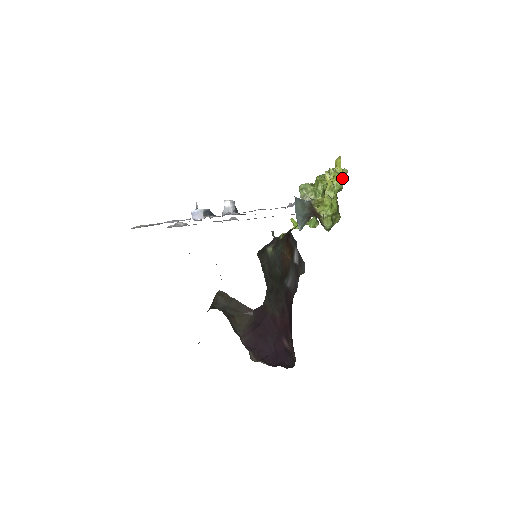
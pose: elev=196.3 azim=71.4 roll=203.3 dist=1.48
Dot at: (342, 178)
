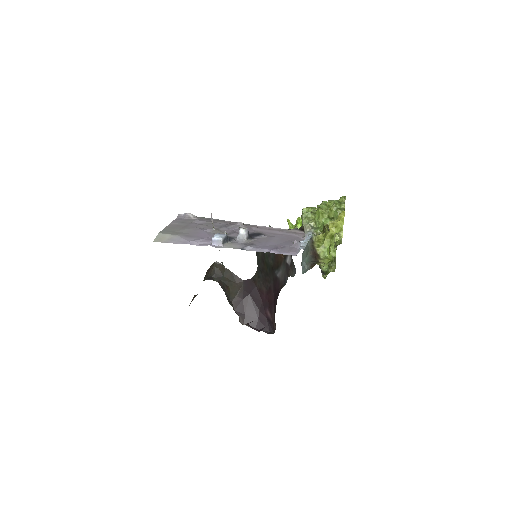
Dot at: occluded
